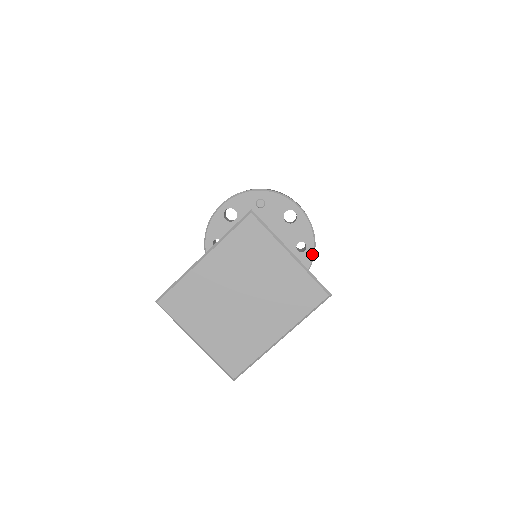
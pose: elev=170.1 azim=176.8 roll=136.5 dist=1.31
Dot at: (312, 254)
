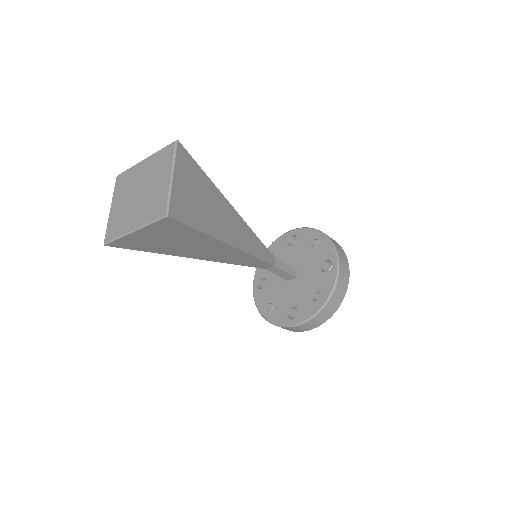
Dot at: (320, 308)
